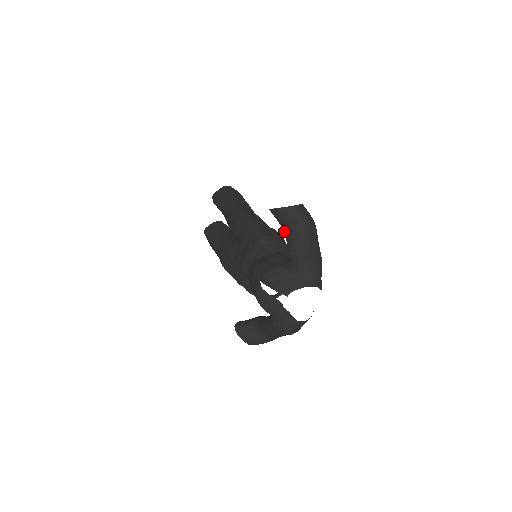
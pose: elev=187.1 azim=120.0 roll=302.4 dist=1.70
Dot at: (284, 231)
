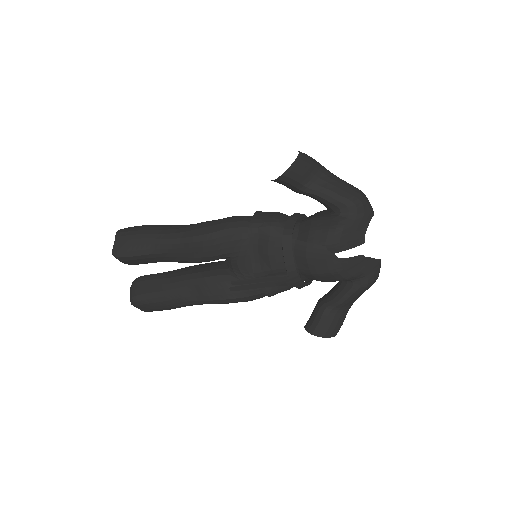
Dot at: (303, 189)
